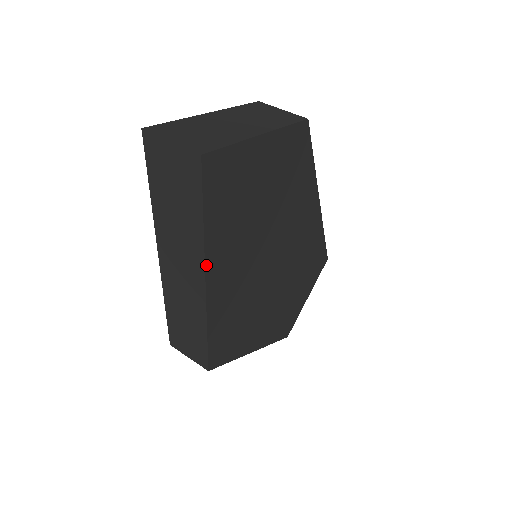
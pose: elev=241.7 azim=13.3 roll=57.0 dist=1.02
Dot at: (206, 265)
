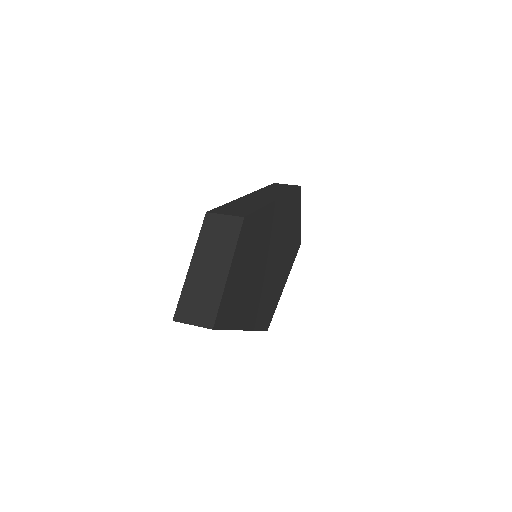
Dot at: (240, 329)
